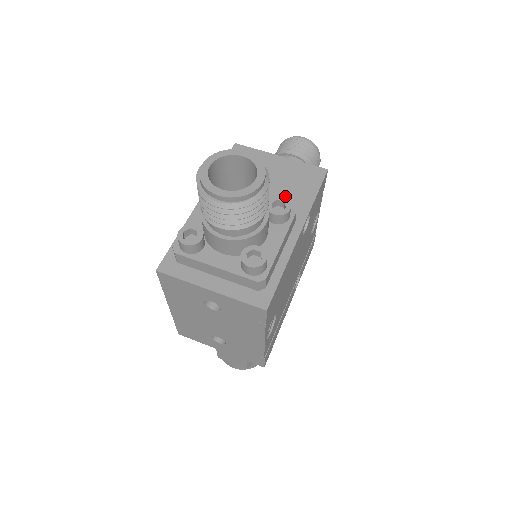
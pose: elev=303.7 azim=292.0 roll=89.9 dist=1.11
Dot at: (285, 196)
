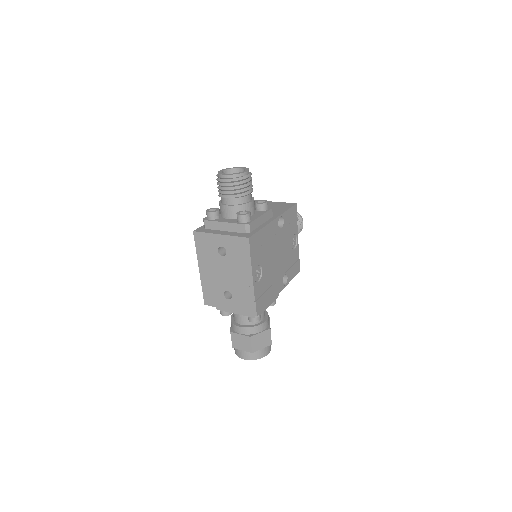
Dot at: occluded
